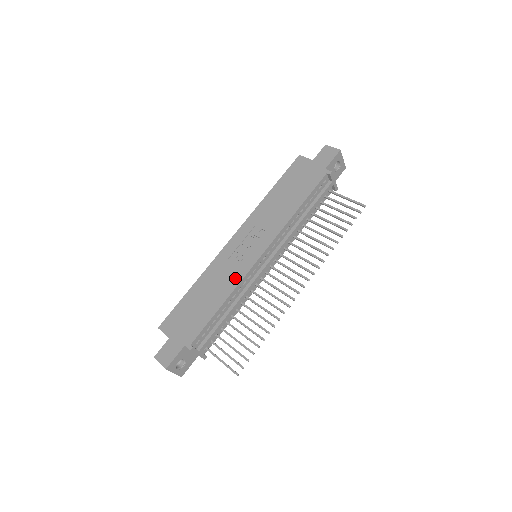
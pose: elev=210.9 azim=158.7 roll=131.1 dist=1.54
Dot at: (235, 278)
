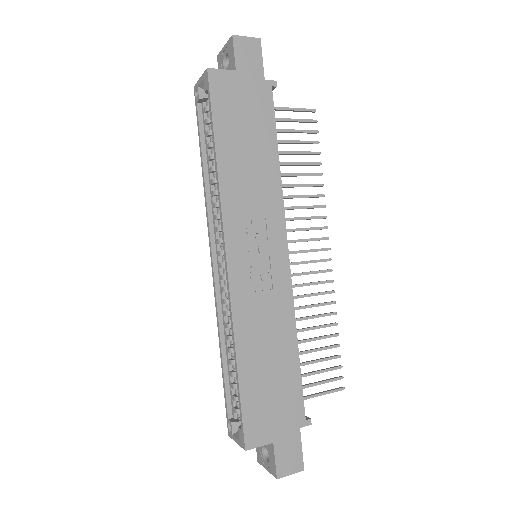
Dot at: (284, 305)
